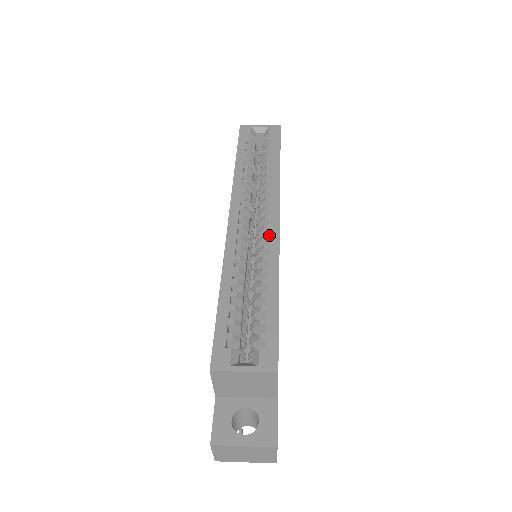
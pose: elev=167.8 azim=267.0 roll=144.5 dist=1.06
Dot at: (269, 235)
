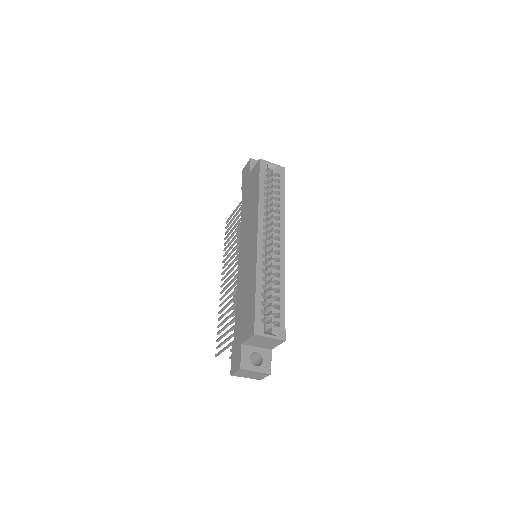
Dot at: (280, 256)
